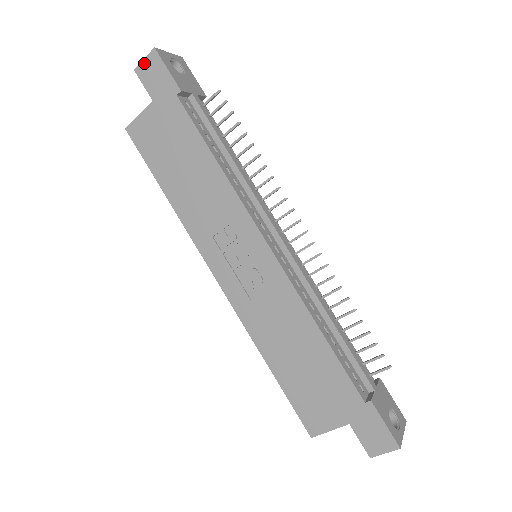
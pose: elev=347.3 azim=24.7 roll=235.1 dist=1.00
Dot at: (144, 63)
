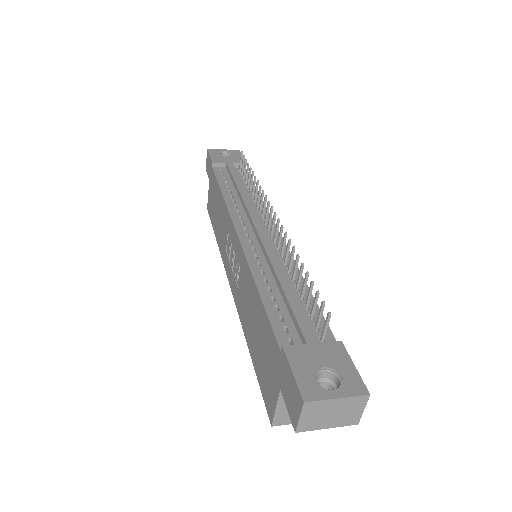
Dot at: (206, 162)
